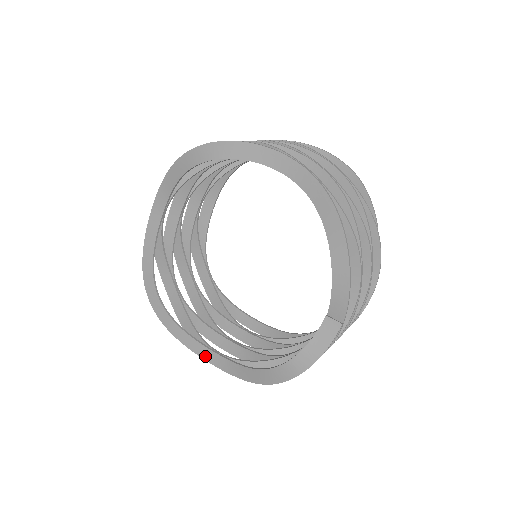
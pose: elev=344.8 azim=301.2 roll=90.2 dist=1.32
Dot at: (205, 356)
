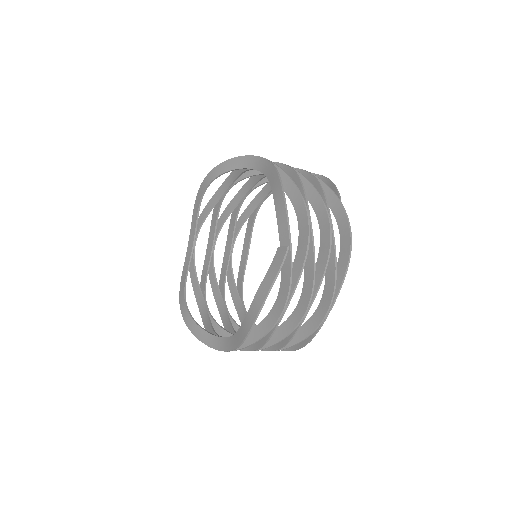
Dot at: (216, 346)
